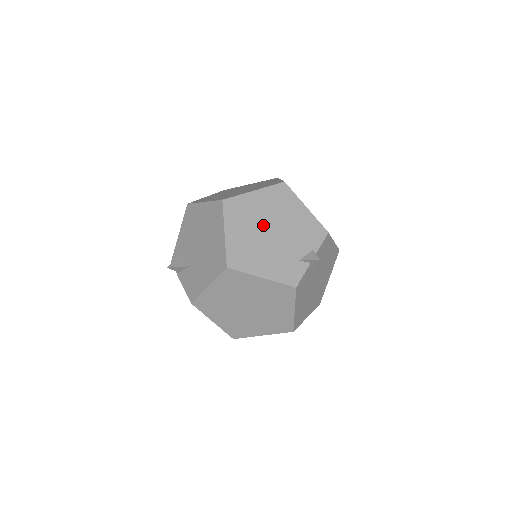
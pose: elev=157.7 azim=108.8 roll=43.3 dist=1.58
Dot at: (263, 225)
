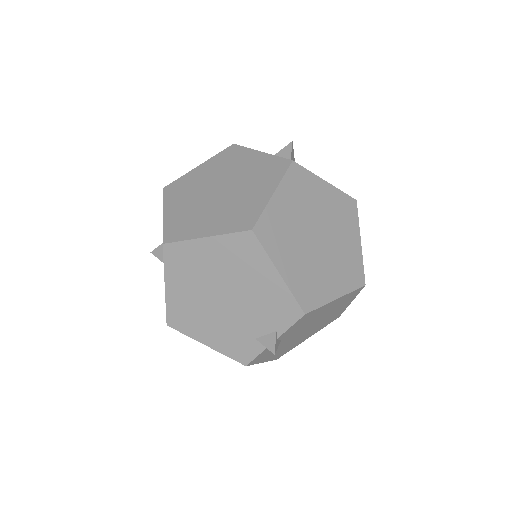
Dot at: (213, 286)
